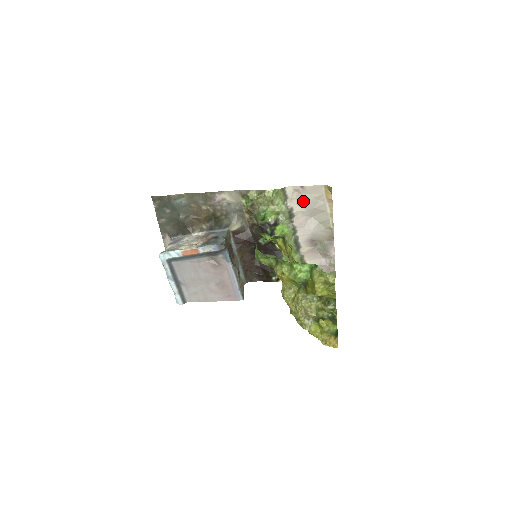
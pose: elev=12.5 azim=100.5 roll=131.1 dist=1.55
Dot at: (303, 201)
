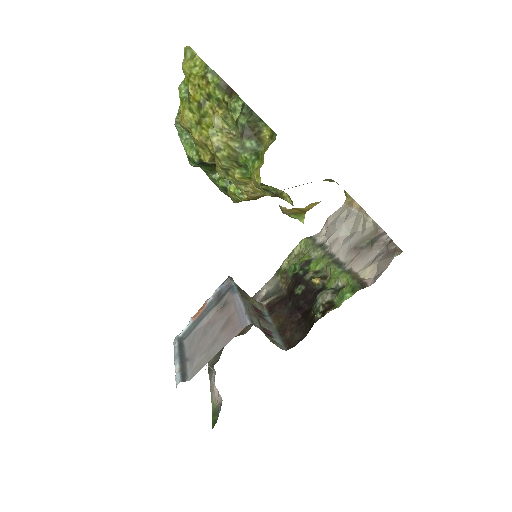
Dot at: (331, 229)
